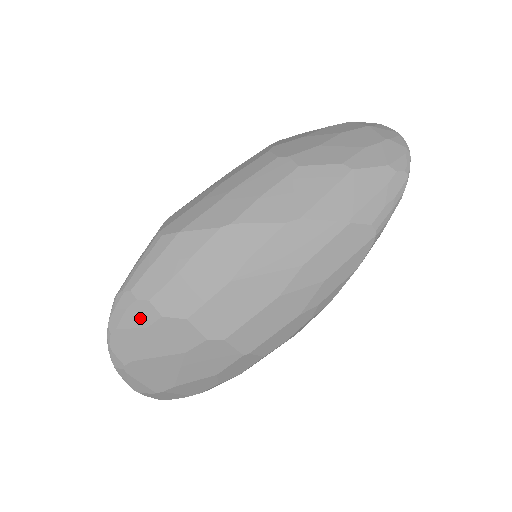
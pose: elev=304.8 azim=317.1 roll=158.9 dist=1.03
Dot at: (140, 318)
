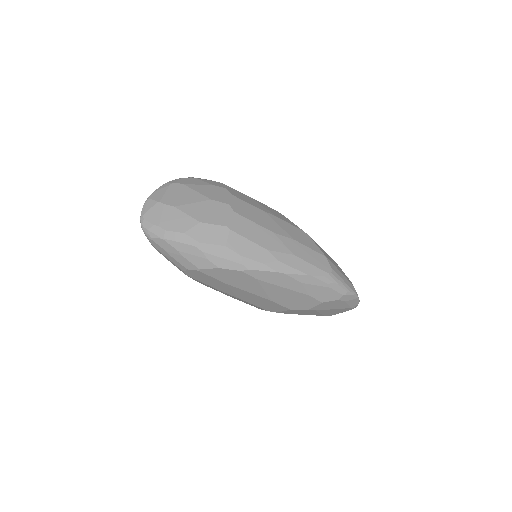
Dot at: (214, 183)
